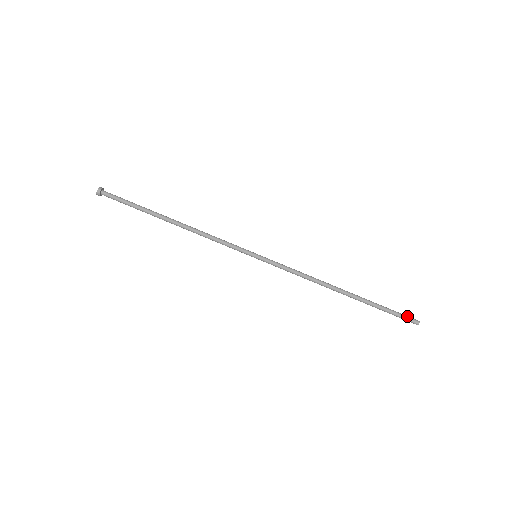
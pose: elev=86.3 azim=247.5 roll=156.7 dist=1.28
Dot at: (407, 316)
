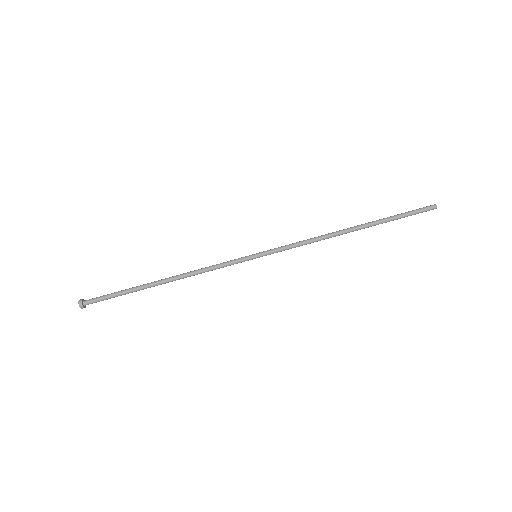
Dot at: (421, 208)
